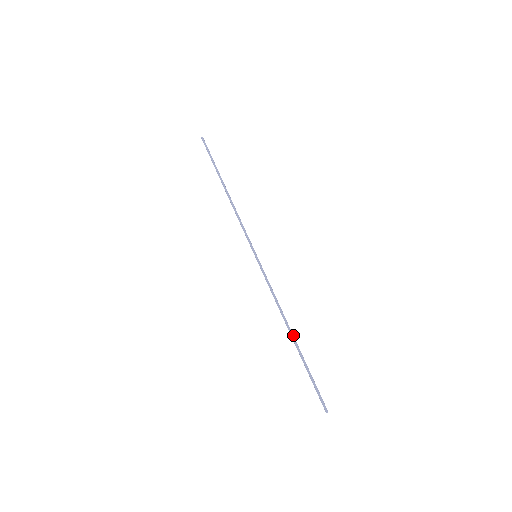
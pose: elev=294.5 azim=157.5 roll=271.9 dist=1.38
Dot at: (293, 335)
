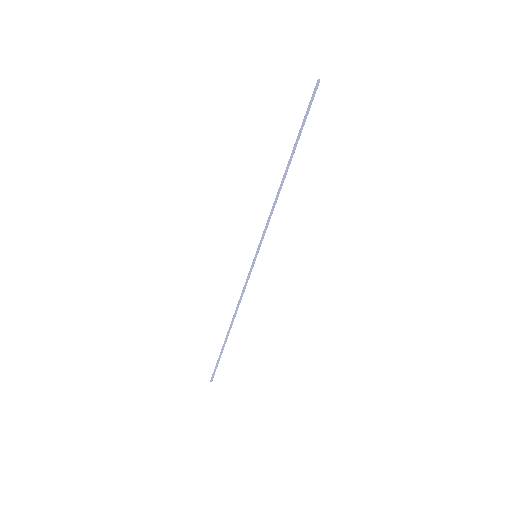
Dot at: occluded
